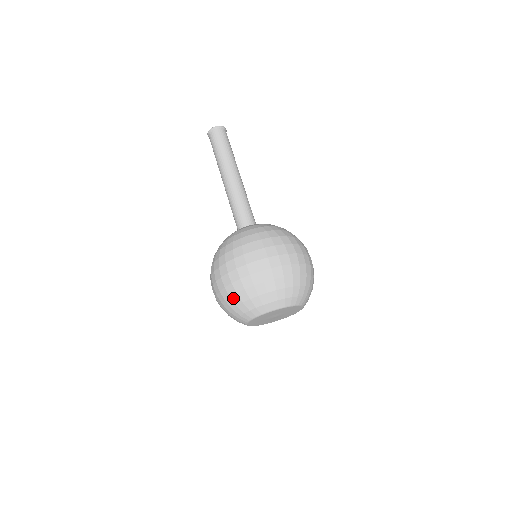
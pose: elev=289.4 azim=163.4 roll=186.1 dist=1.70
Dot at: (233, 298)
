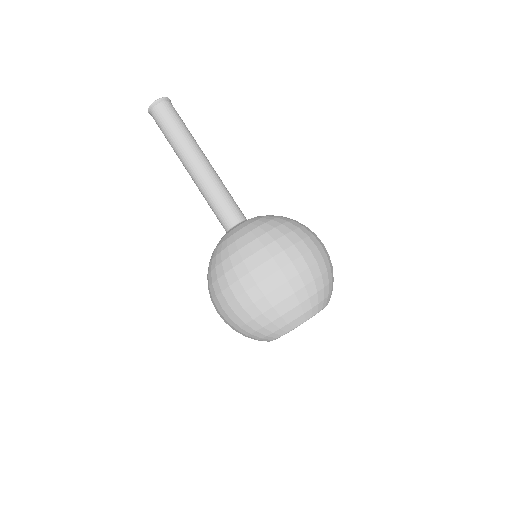
Dot at: (298, 293)
